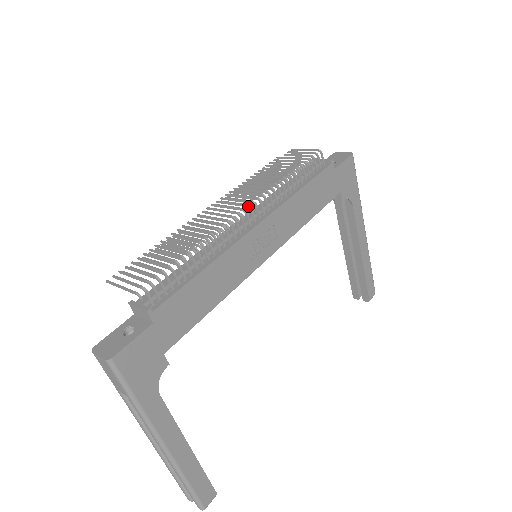
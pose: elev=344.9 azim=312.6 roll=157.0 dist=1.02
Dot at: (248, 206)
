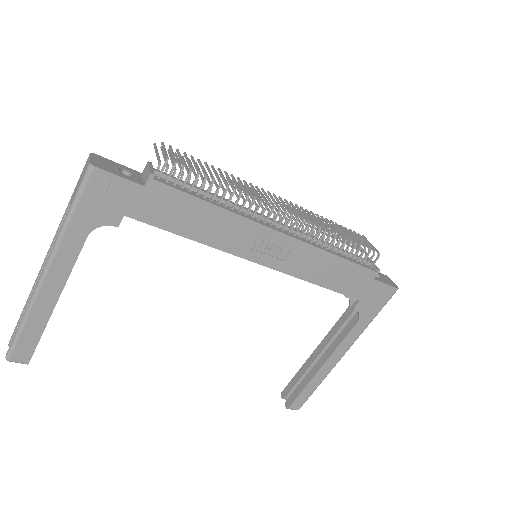
Dot at: (291, 214)
